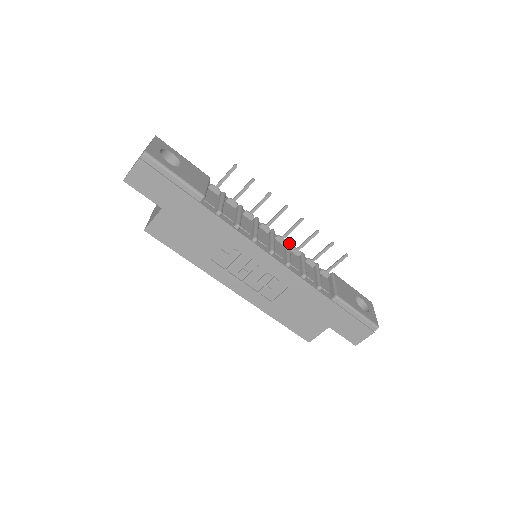
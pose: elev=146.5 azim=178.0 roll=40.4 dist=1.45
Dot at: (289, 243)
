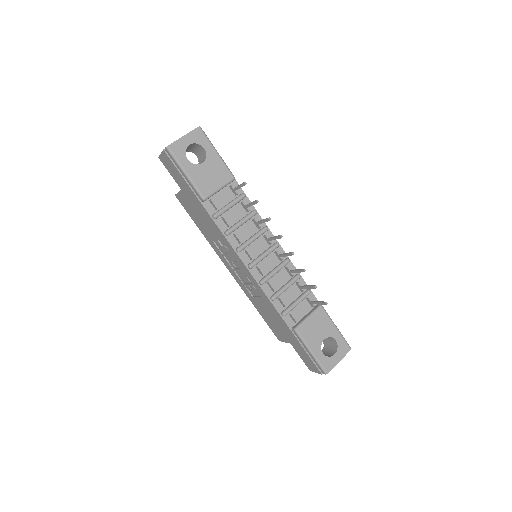
Dot at: (287, 262)
